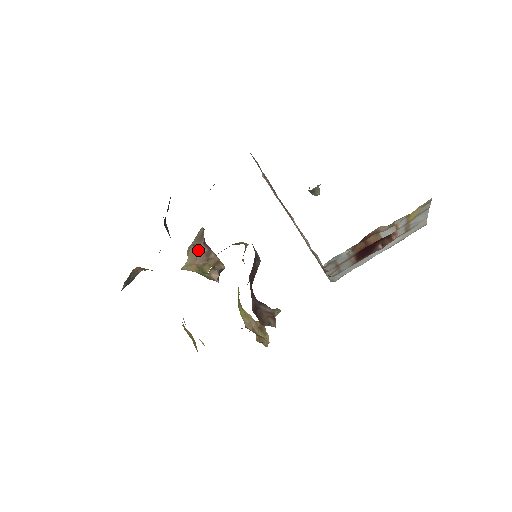
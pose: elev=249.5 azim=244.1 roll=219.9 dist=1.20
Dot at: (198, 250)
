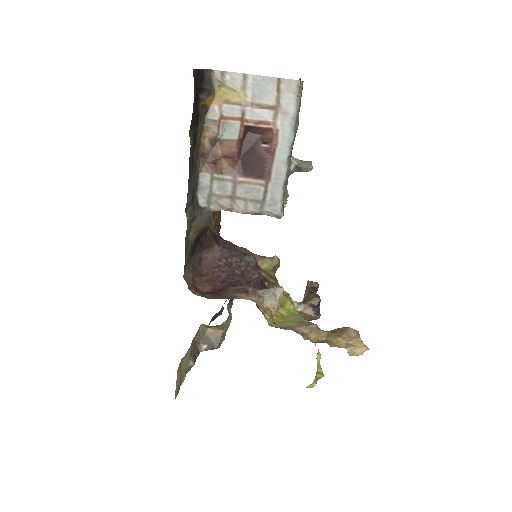
Dot at: occluded
